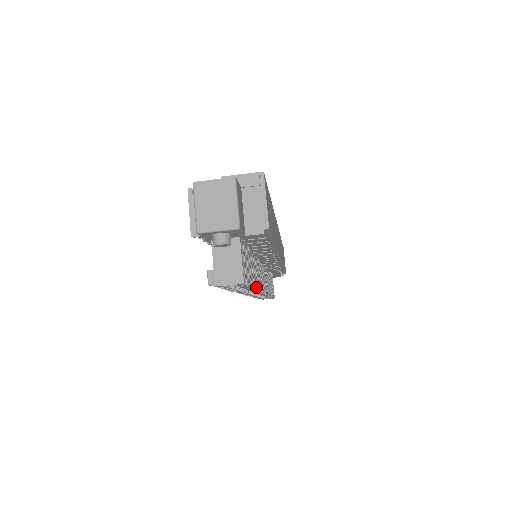
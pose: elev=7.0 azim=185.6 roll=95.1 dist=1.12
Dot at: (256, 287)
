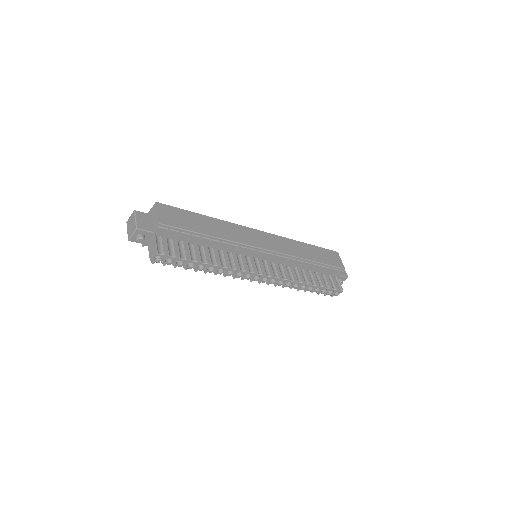
Dot at: (216, 264)
